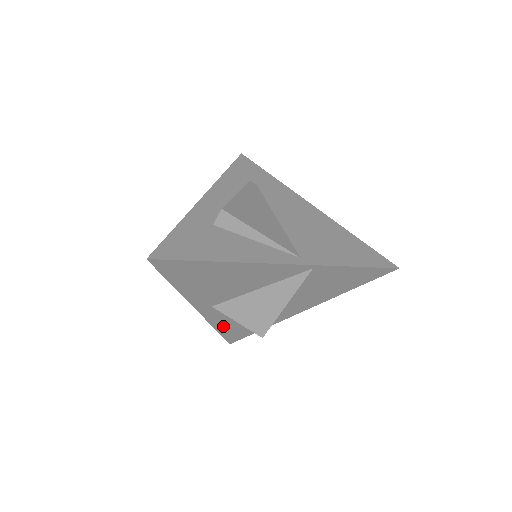
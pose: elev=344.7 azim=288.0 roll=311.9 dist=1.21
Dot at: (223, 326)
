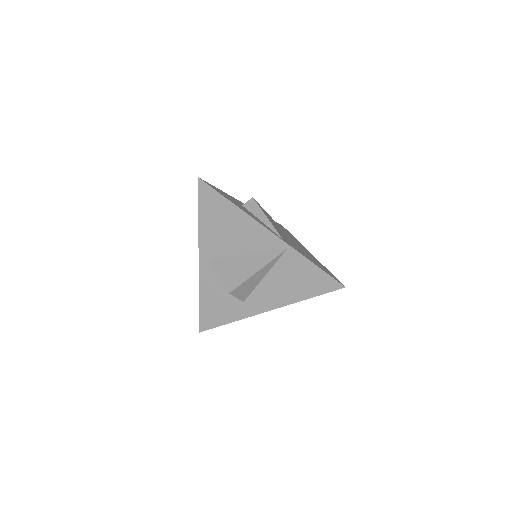
Dot at: (206, 297)
